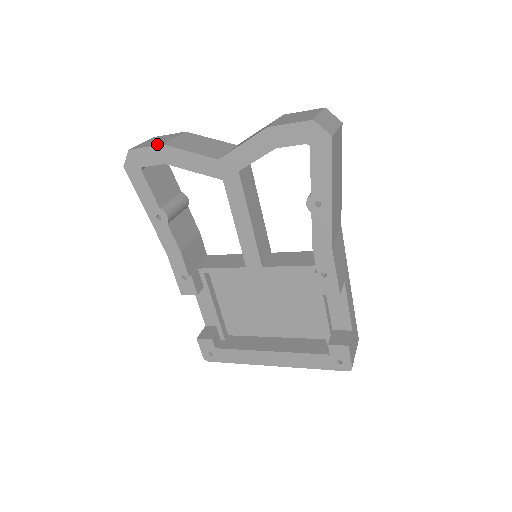
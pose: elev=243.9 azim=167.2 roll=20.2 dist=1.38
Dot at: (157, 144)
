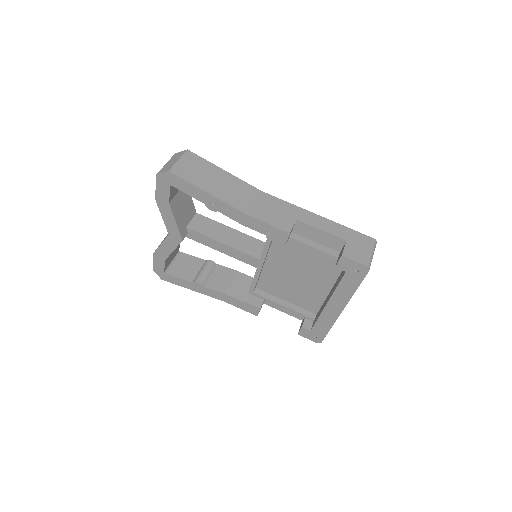
Dot at: (154, 255)
